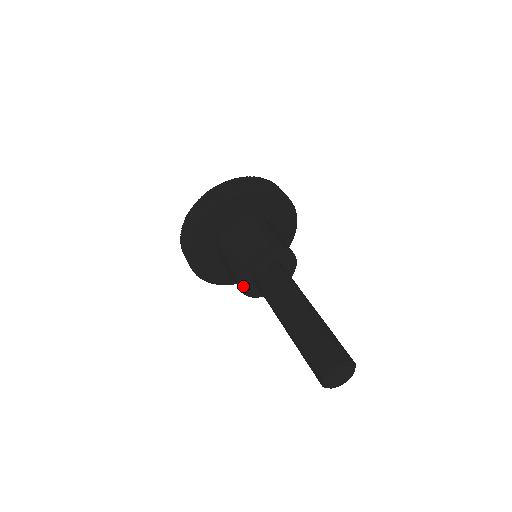
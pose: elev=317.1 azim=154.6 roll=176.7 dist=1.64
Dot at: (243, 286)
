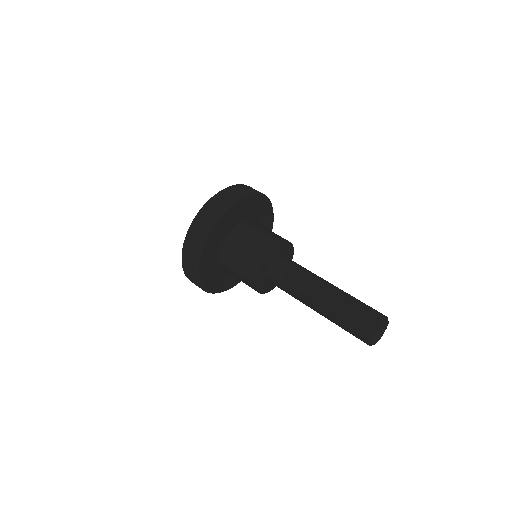
Dot at: (259, 277)
